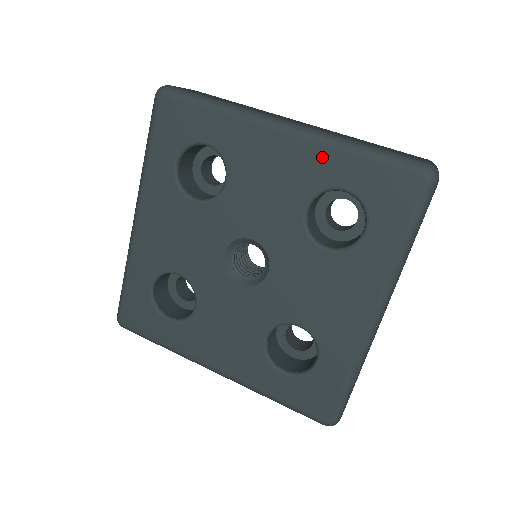
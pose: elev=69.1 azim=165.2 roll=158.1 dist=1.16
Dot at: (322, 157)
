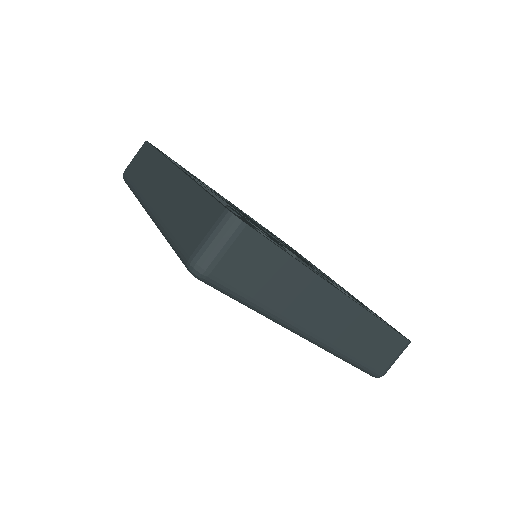
Dot at: occluded
